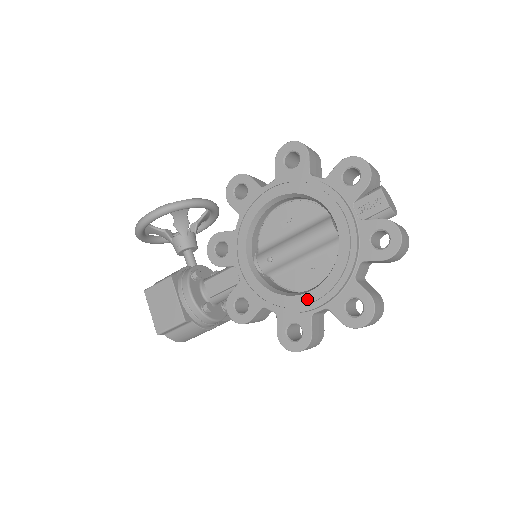
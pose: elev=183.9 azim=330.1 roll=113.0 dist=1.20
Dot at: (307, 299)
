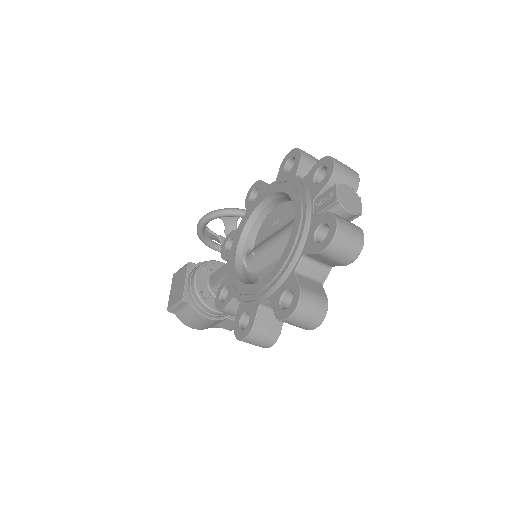
Dot at: (257, 288)
